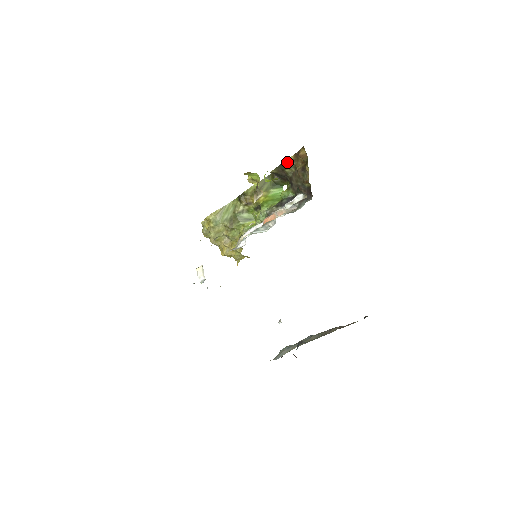
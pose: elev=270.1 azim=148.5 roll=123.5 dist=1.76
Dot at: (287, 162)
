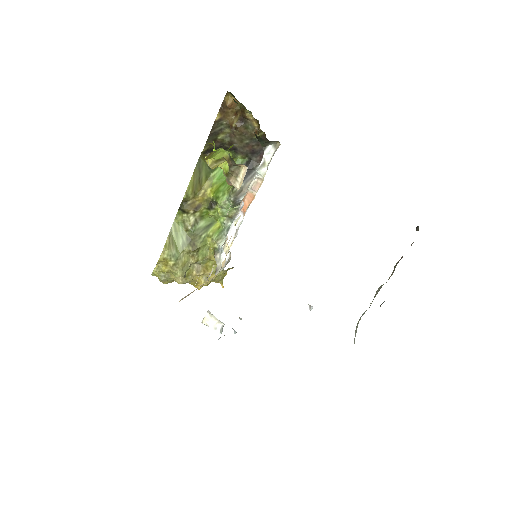
Dot at: (215, 126)
